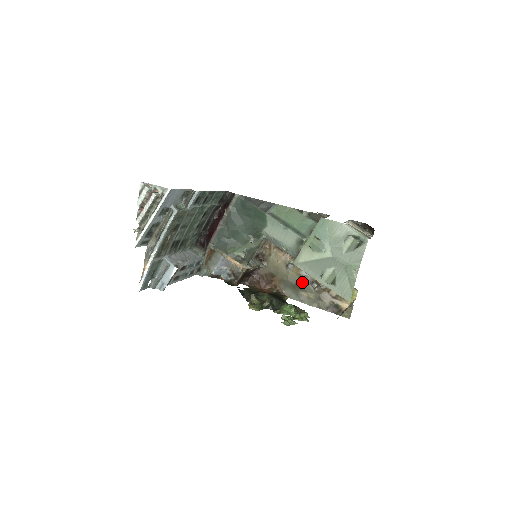
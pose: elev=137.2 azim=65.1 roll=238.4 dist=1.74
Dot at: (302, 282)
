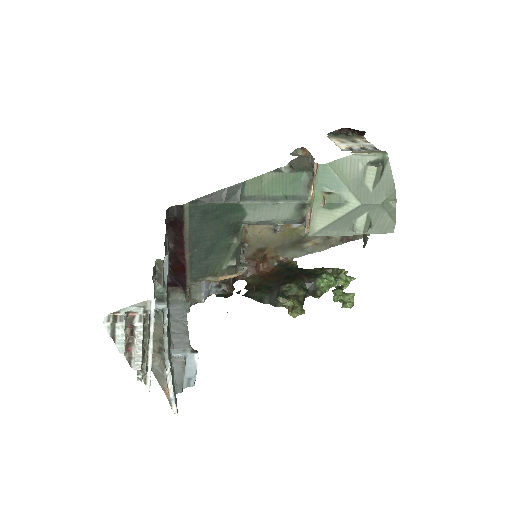
Dot at: (301, 235)
